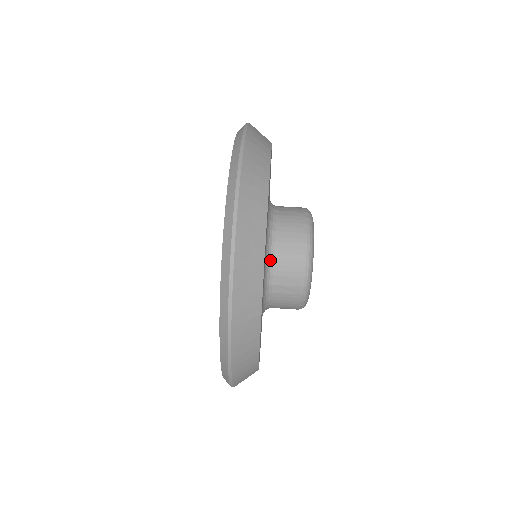
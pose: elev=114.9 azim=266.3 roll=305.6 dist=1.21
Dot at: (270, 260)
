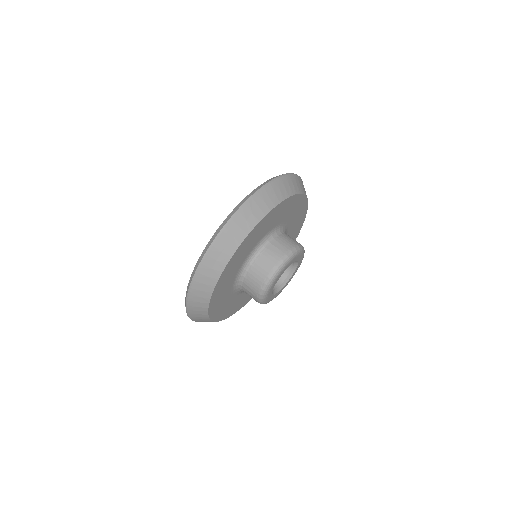
Dot at: (244, 274)
